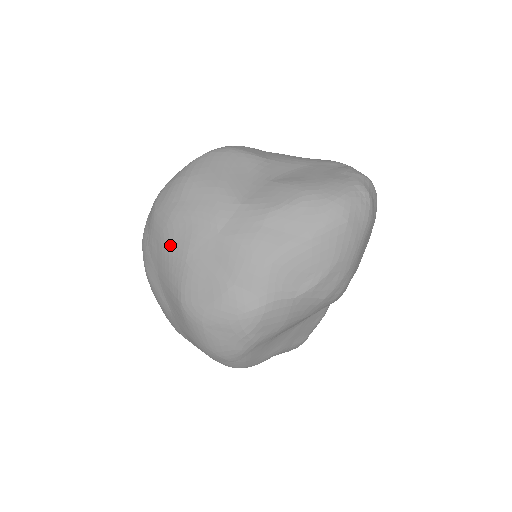
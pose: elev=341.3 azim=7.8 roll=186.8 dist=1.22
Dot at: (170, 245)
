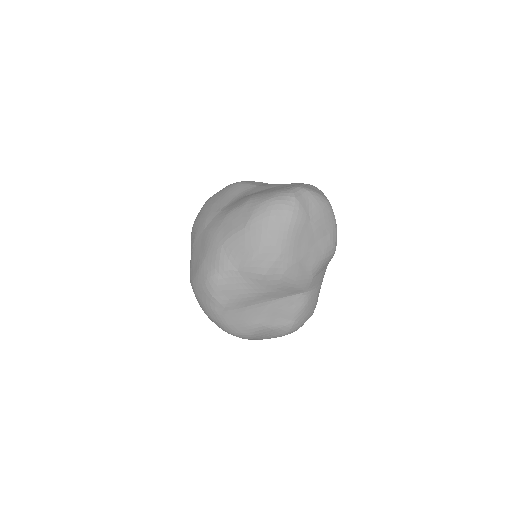
Dot at: (191, 242)
